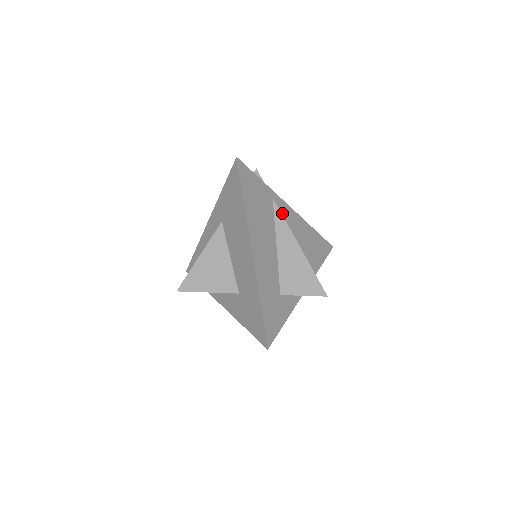
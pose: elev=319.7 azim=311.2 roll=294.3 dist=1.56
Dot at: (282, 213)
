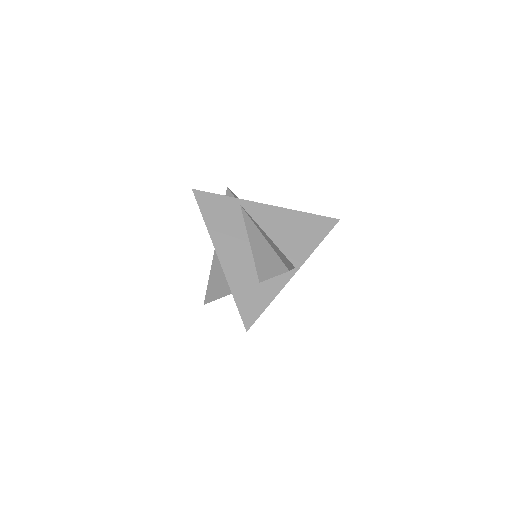
Dot at: (255, 213)
